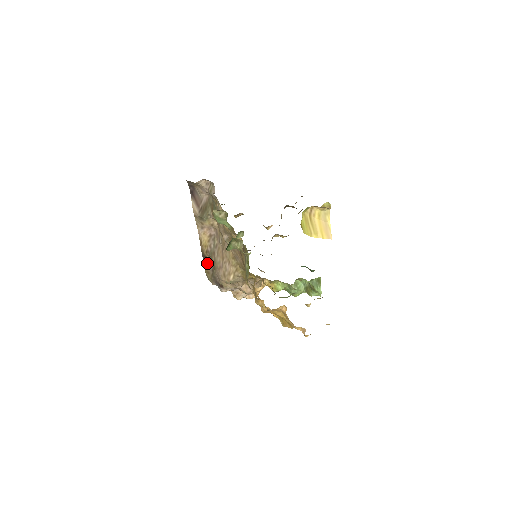
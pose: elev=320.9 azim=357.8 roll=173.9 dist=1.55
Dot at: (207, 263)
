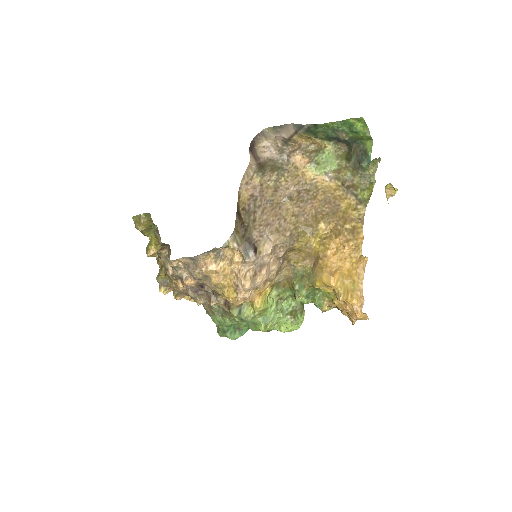
Dot at: (239, 221)
